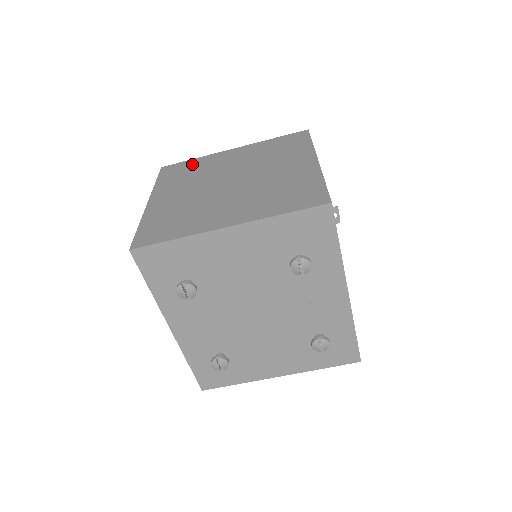
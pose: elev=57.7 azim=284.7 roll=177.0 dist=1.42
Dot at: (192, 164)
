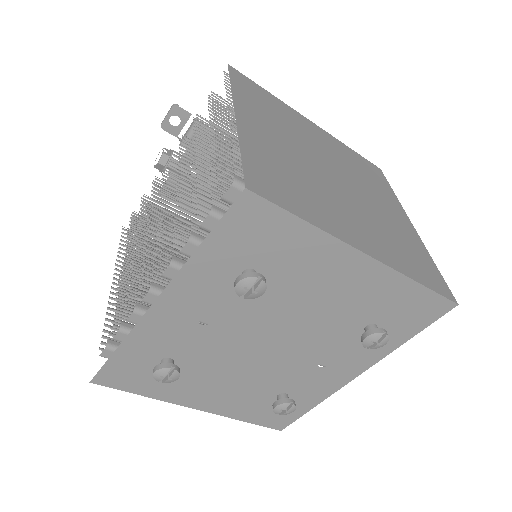
Dot at: (271, 99)
